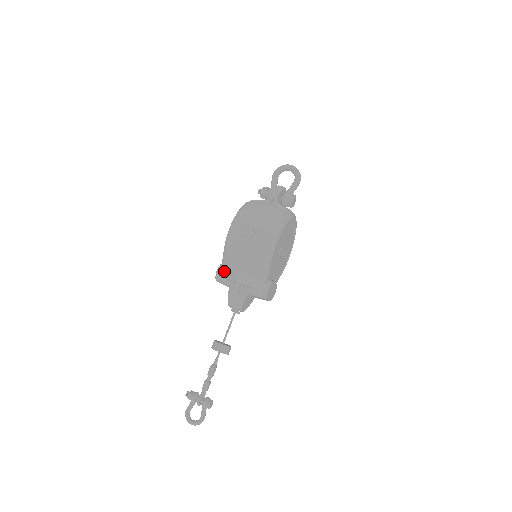
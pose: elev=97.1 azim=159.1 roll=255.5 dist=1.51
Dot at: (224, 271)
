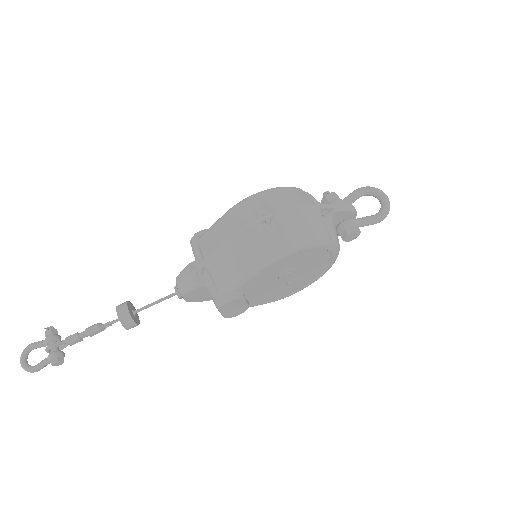
Dot at: (204, 237)
